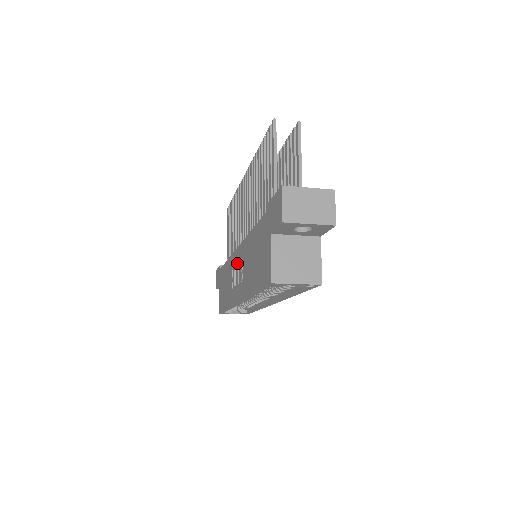
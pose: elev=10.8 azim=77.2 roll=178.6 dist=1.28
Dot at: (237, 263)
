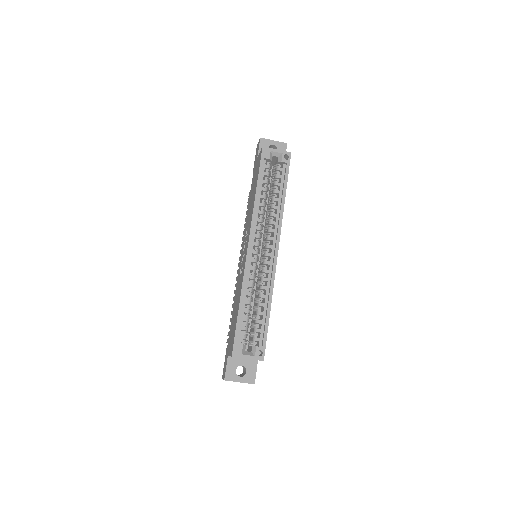
Dot at: (242, 253)
